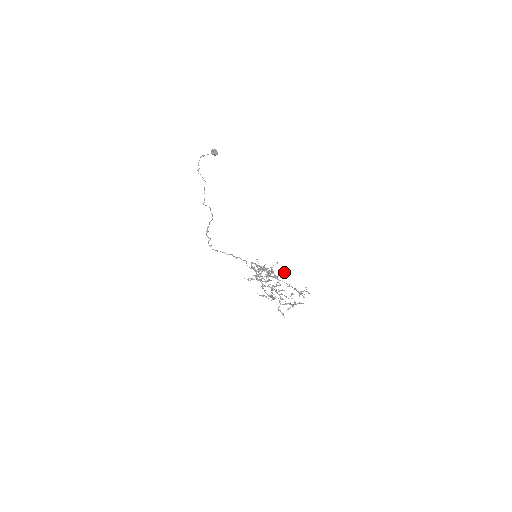
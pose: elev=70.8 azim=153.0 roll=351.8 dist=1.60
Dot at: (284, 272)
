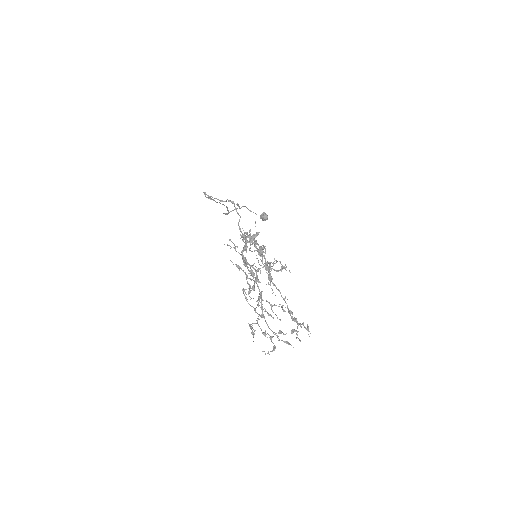
Dot at: (286, 266)
